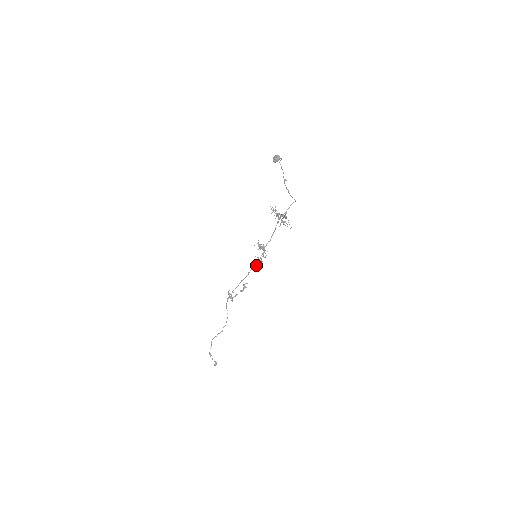
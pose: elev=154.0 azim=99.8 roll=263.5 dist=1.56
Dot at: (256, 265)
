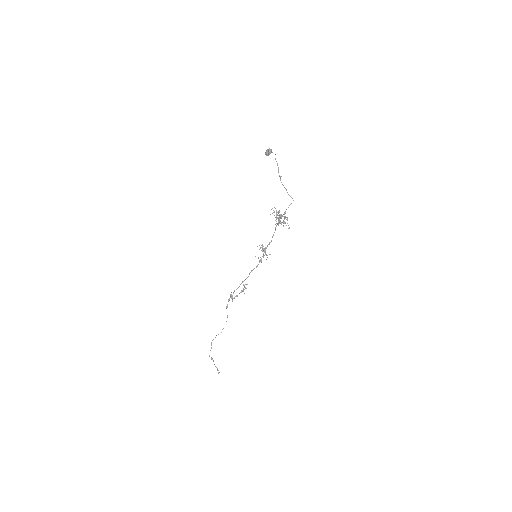
Dot at: (256, 266)
